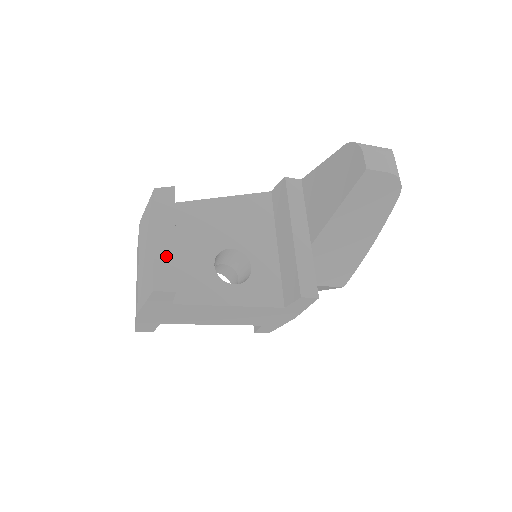
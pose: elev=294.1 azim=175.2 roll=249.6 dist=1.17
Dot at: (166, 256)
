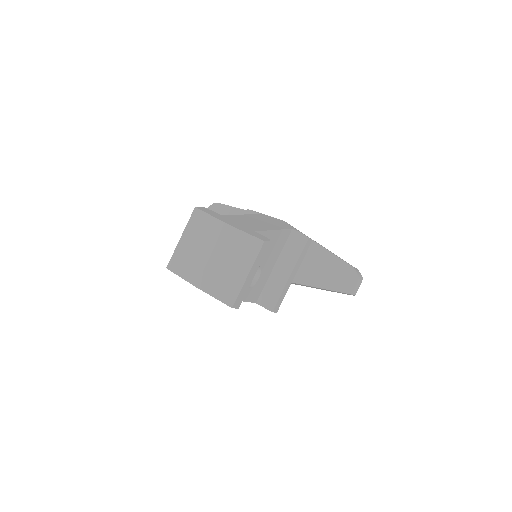
Dot at: (246, 287)
